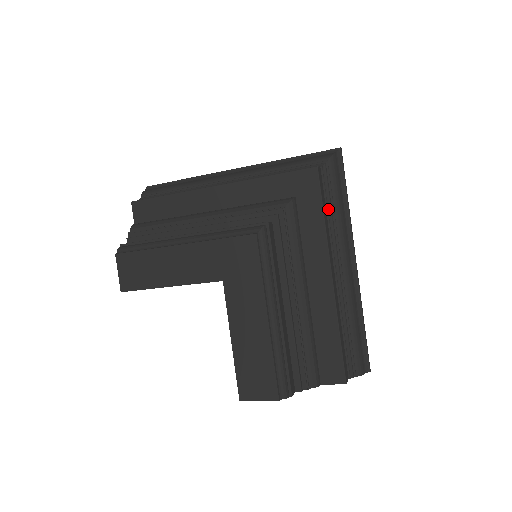
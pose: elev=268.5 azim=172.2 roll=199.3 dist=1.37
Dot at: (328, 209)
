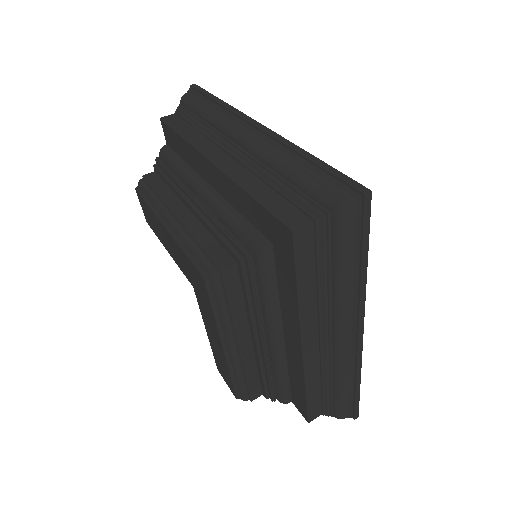
Dot at: (319, 274)
